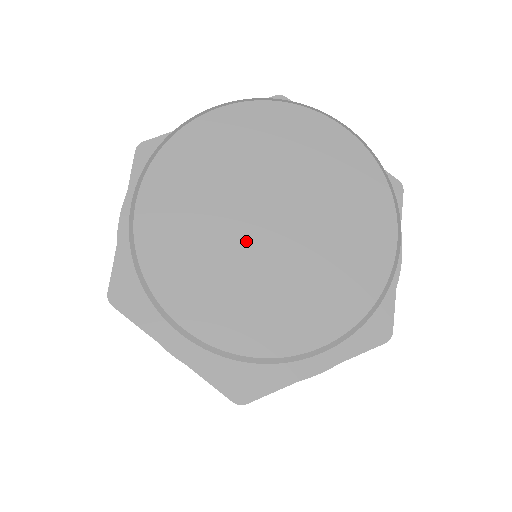
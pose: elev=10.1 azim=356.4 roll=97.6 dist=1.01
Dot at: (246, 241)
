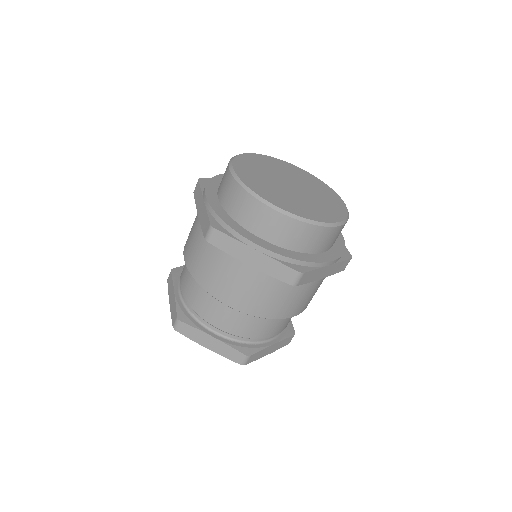
Dot at: (279, 181)
